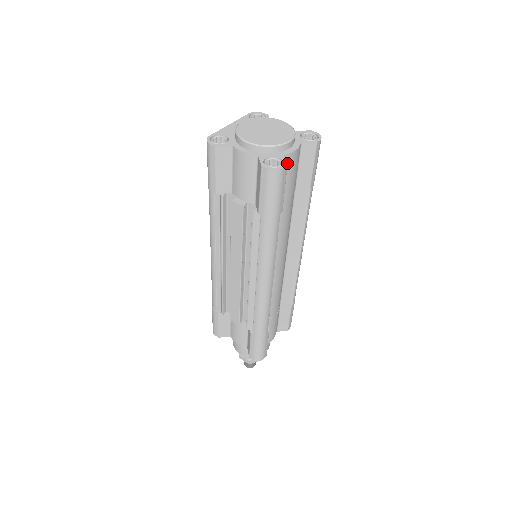
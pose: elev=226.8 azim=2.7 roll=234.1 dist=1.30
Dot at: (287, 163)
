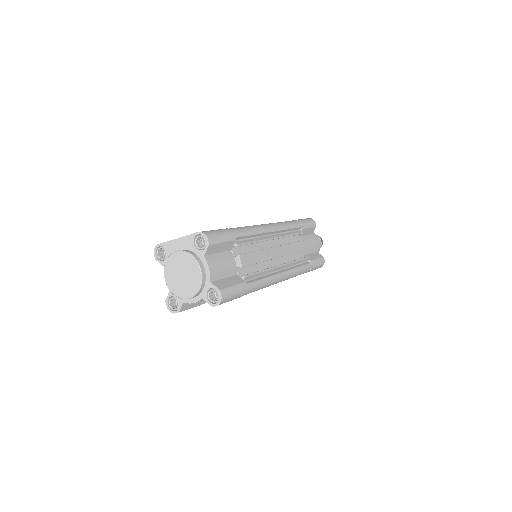
Dot at: occluded
